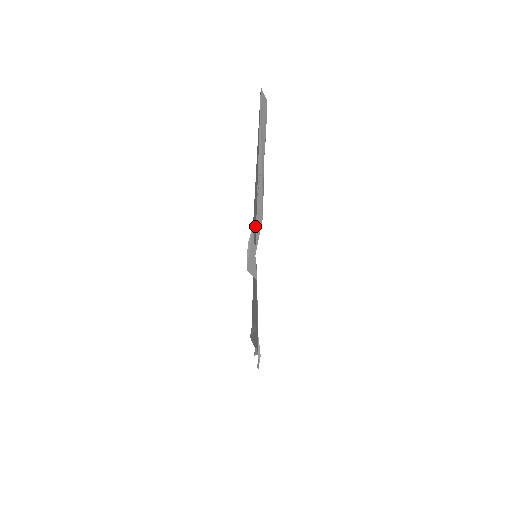
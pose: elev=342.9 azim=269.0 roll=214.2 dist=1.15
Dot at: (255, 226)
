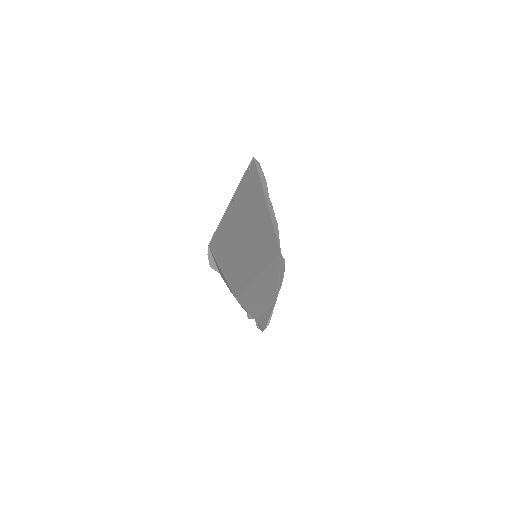
Dot at: (238, 240)
